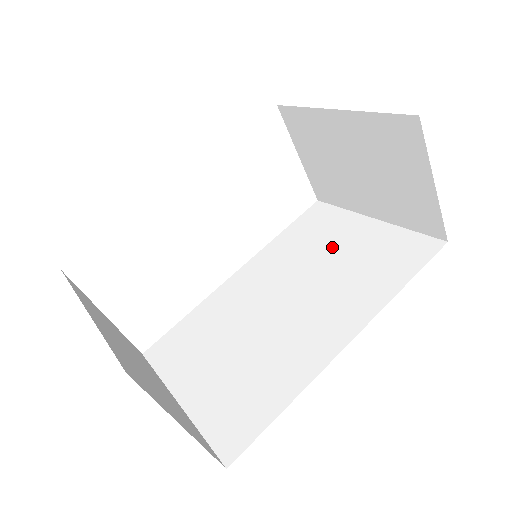
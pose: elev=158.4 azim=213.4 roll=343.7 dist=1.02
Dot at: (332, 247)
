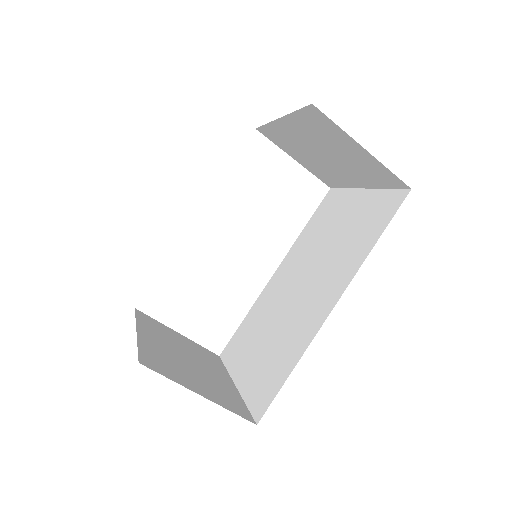
Dot at: (334, 226)
